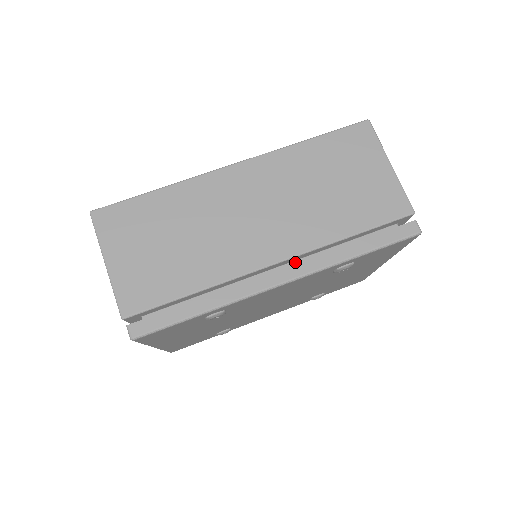
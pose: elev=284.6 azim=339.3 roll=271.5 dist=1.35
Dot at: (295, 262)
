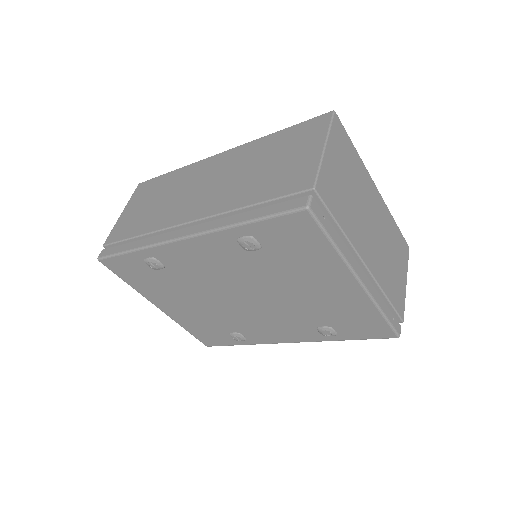
Dot at: occluded
